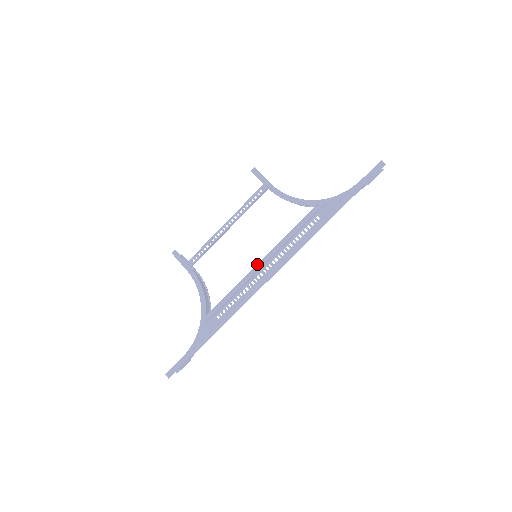
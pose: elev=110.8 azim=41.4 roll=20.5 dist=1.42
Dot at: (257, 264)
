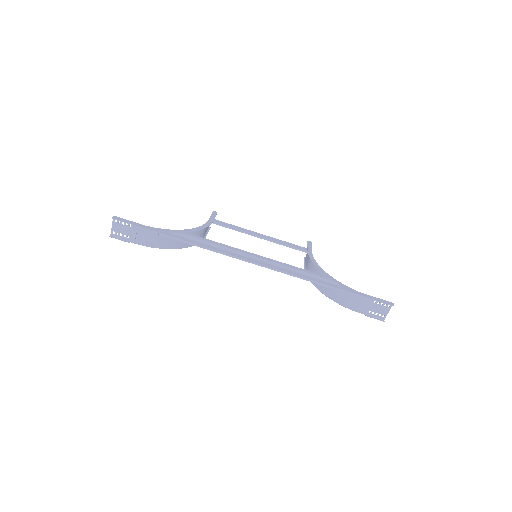
Dot at: (253, 253)
